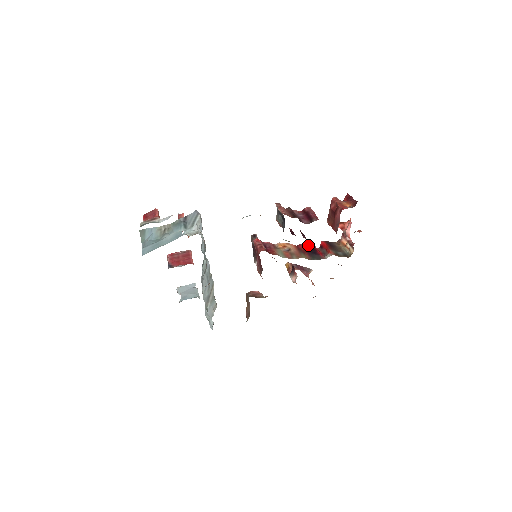
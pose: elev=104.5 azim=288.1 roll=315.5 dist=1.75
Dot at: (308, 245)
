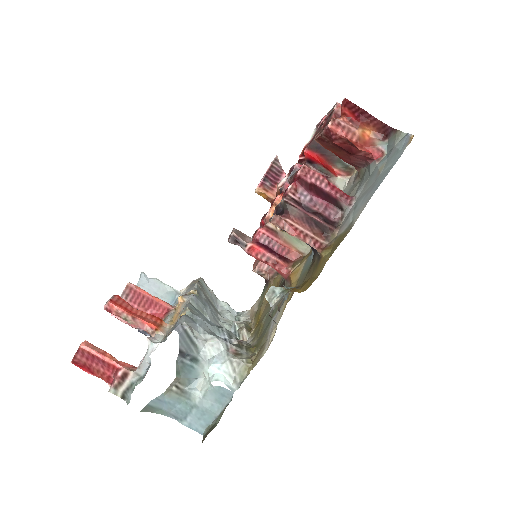
Dot at: occluded
